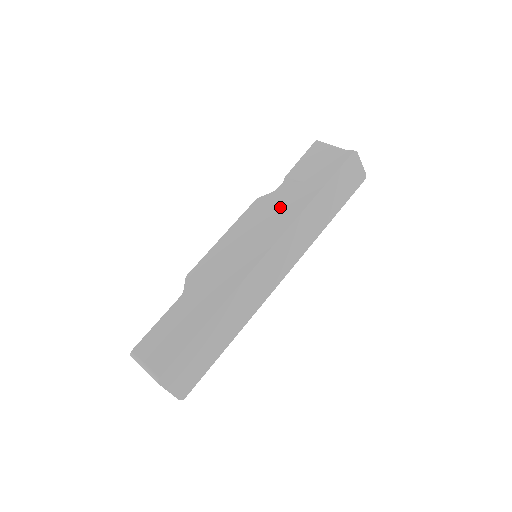
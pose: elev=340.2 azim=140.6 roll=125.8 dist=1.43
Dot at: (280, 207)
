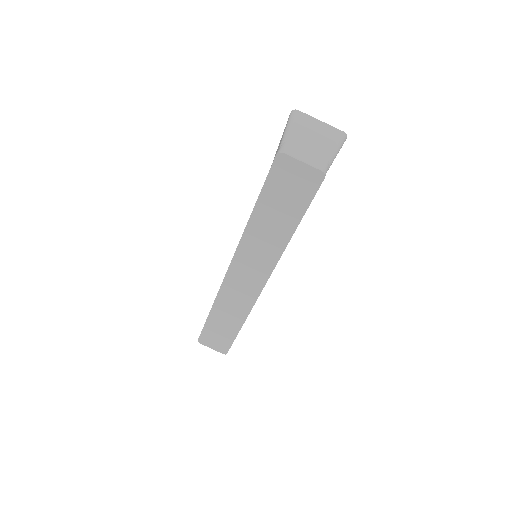
Dot at: occluded
